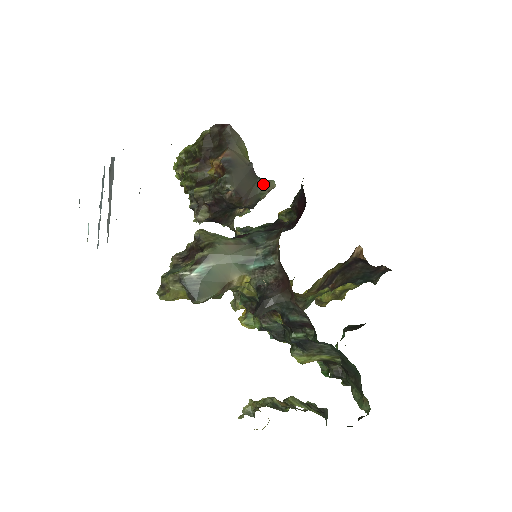
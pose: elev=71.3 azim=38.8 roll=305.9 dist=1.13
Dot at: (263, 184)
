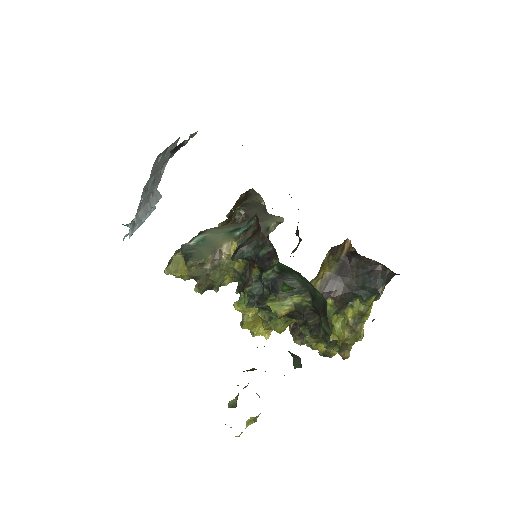
Dot at: (272, 216)
